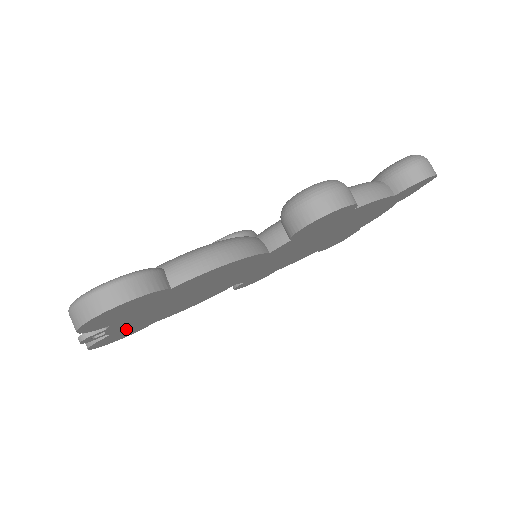
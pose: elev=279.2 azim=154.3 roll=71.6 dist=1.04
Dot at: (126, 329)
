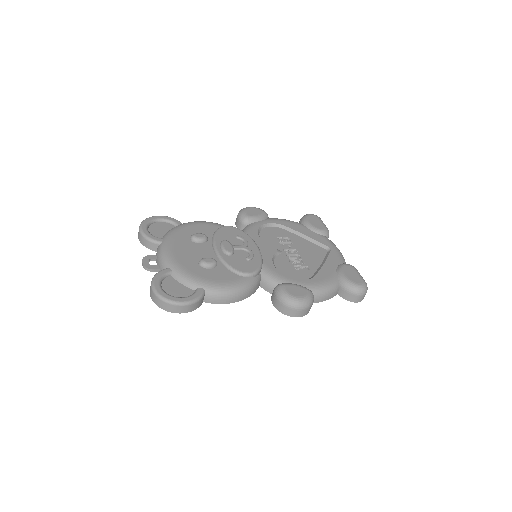
Dot at: occluded
